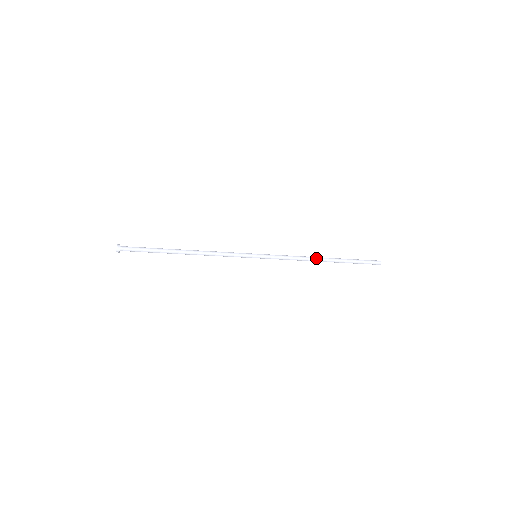
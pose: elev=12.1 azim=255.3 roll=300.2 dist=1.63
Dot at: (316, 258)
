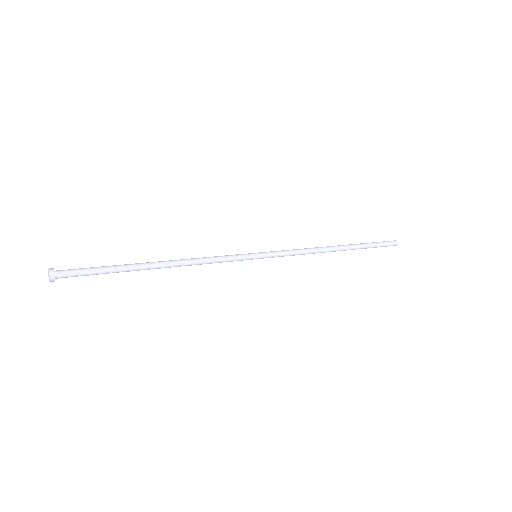
Dot at: occluded
